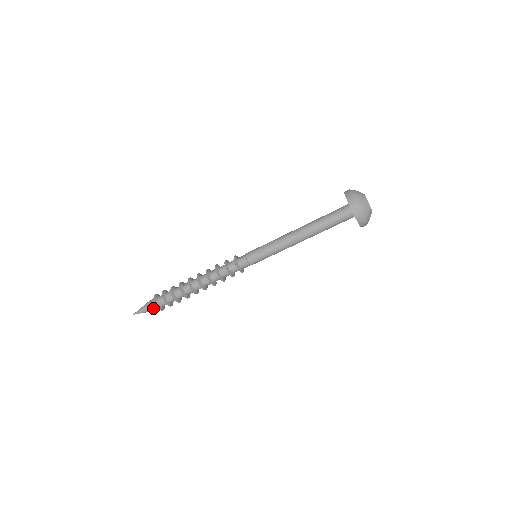
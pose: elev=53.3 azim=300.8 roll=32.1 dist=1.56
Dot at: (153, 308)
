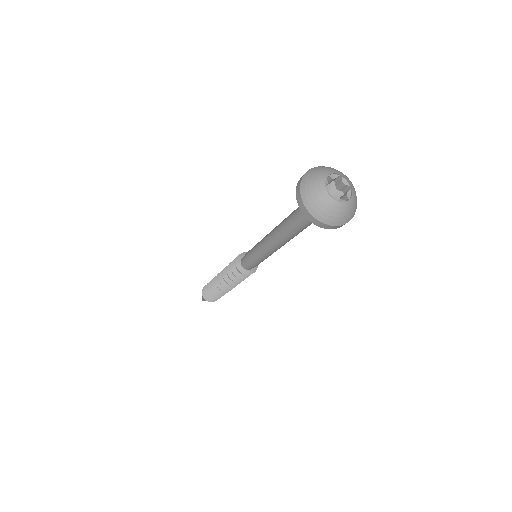
Dot at: occluded
